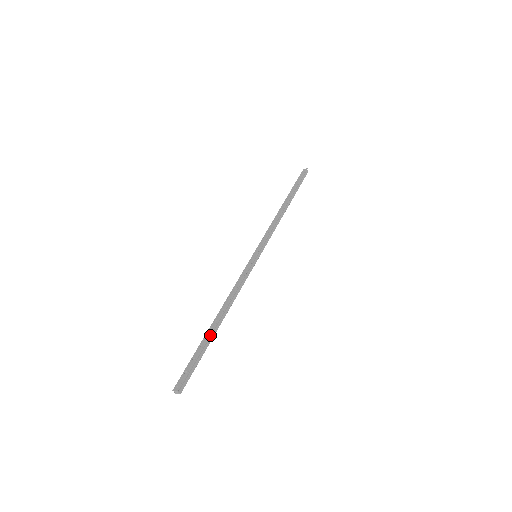
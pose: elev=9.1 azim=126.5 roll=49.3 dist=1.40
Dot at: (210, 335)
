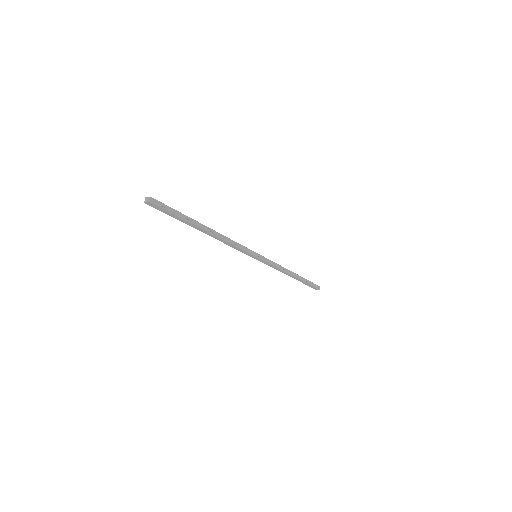
Dot at: (196, 221)
